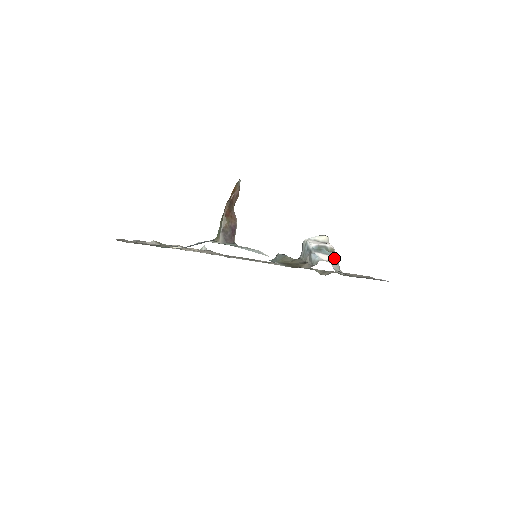
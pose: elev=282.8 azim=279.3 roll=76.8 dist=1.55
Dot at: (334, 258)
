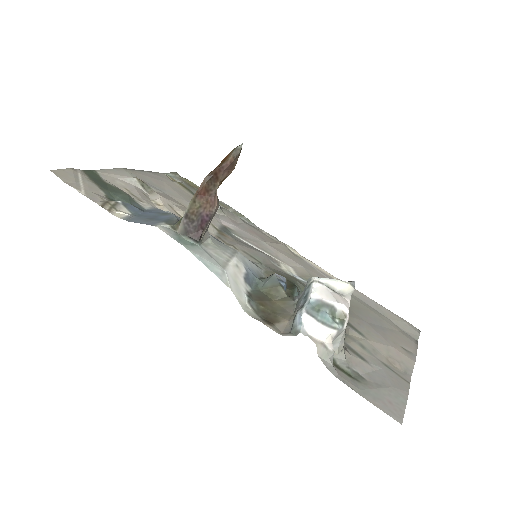
Dot at: (334, 334)
